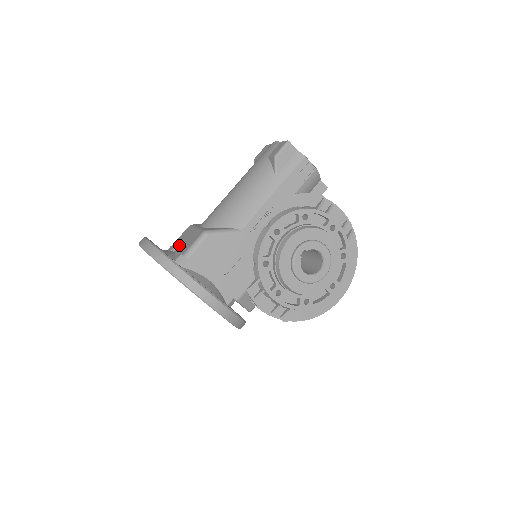
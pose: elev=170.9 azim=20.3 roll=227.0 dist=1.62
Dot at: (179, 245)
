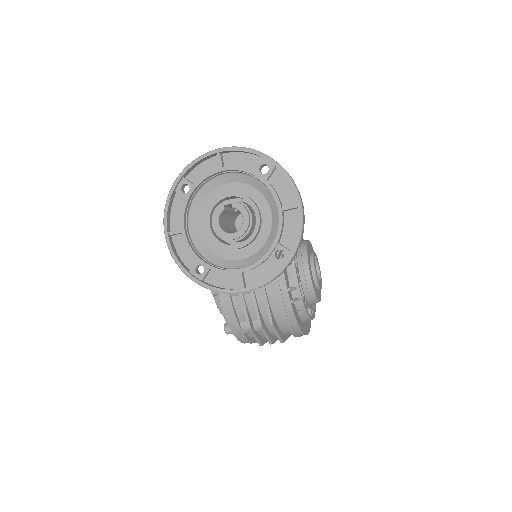
Dot at: occluded
